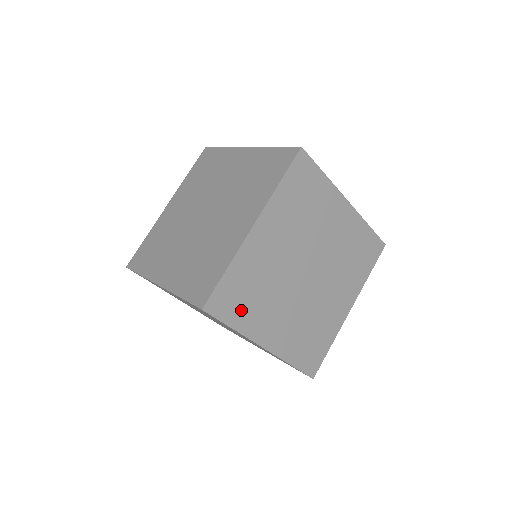
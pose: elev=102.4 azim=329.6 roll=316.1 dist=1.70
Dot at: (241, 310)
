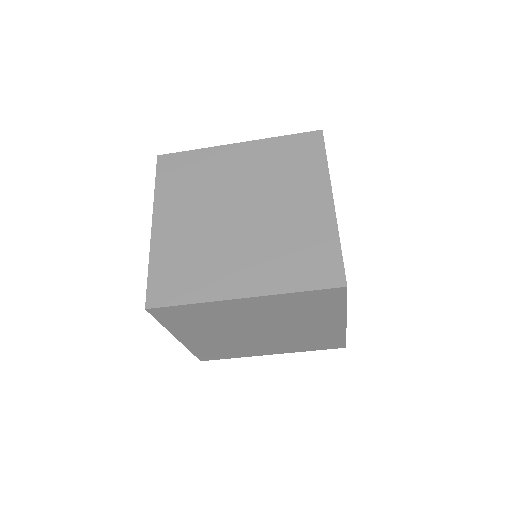
Dot at: (187, 285)
